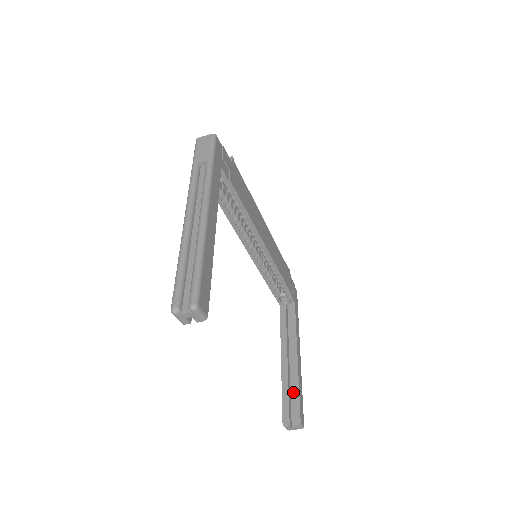
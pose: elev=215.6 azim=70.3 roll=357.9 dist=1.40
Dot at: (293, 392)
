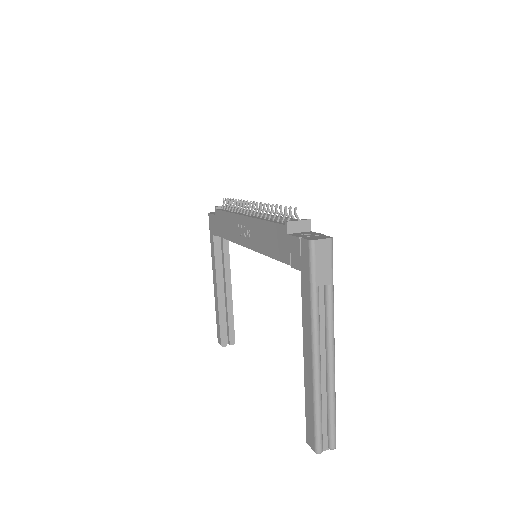
Dot at: (229, 320)
